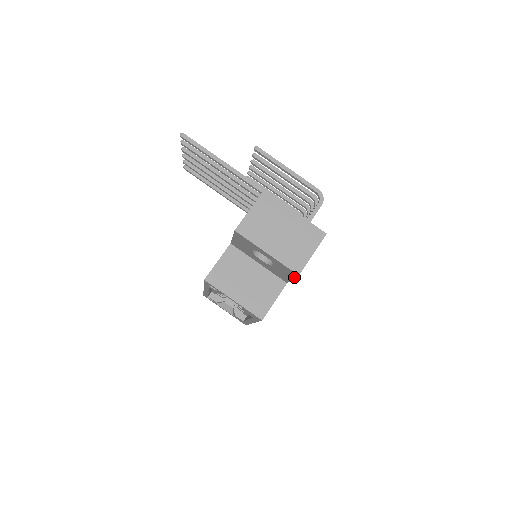
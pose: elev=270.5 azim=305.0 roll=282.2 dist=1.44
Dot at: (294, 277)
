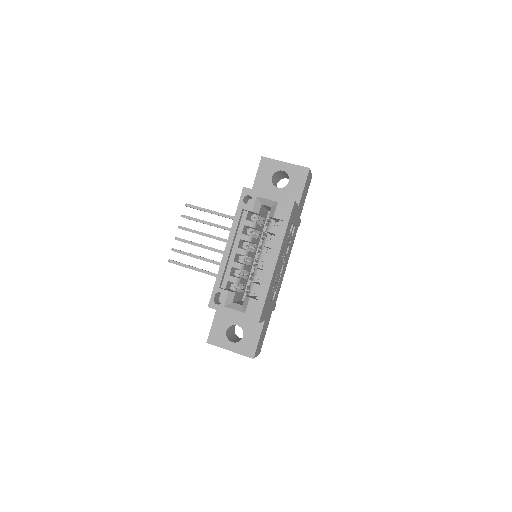
Dot at: (306, 179)
